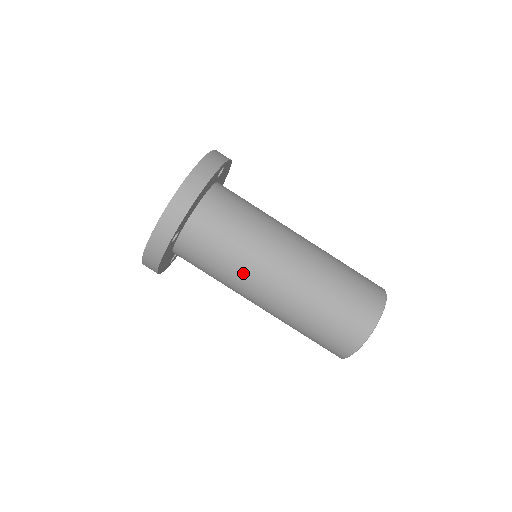
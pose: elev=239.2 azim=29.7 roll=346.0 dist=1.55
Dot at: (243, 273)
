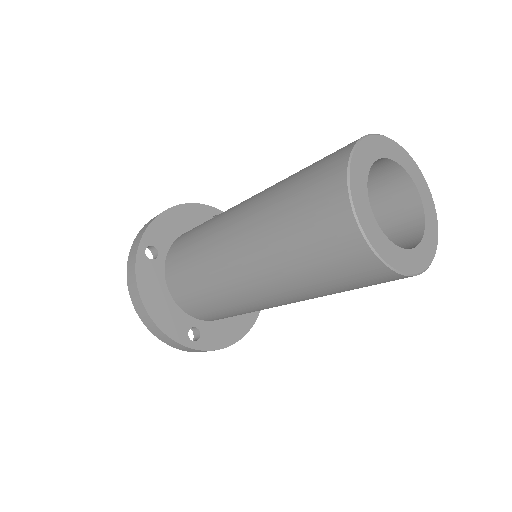
Dot at: (209, 239)
